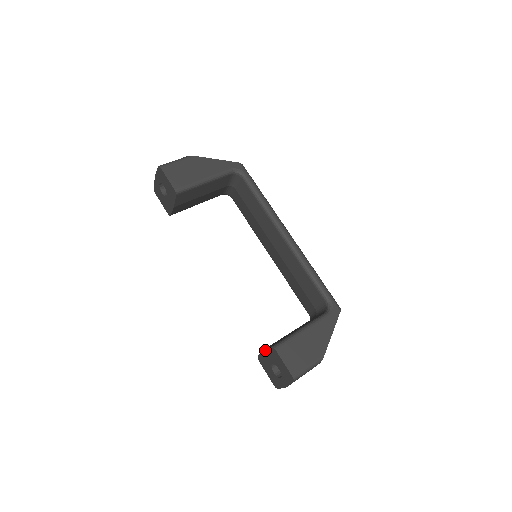
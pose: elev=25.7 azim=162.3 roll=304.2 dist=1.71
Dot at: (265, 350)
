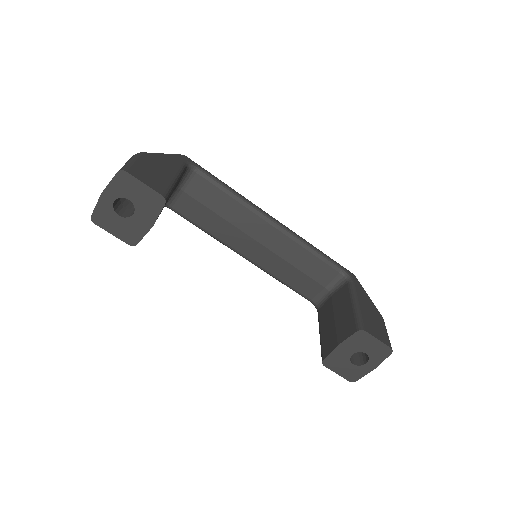
Dot at: (342, 343)
